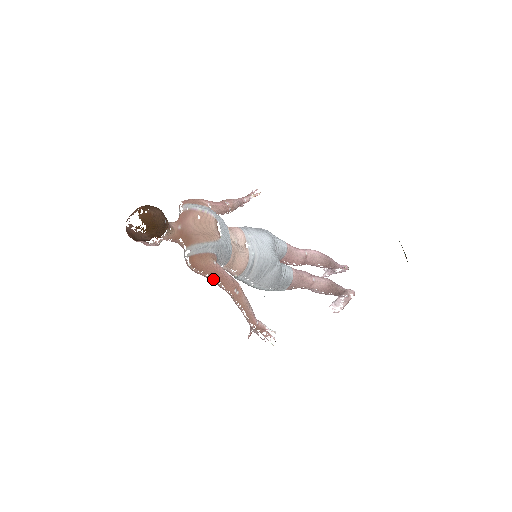
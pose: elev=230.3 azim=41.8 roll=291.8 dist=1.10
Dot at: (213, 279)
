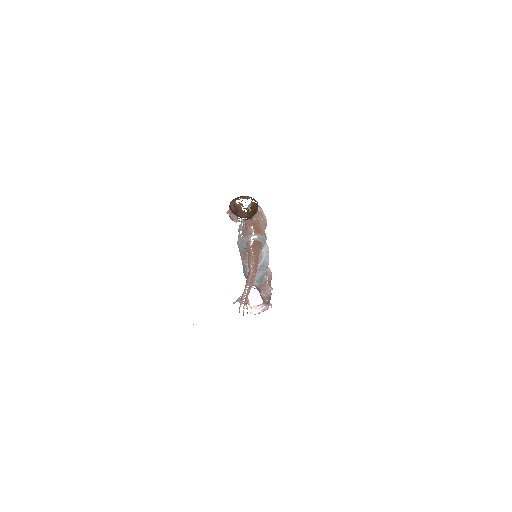
Dot at: (252, 259)
